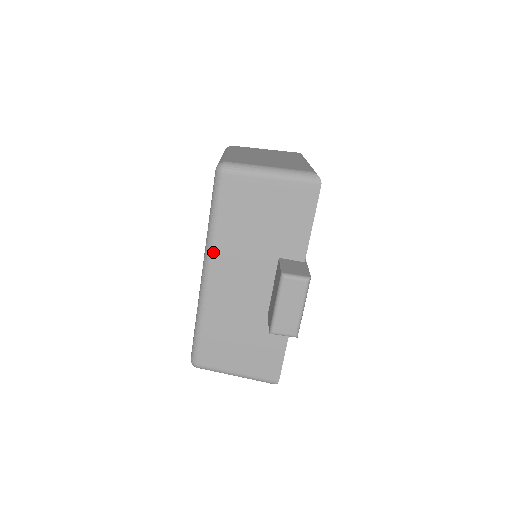
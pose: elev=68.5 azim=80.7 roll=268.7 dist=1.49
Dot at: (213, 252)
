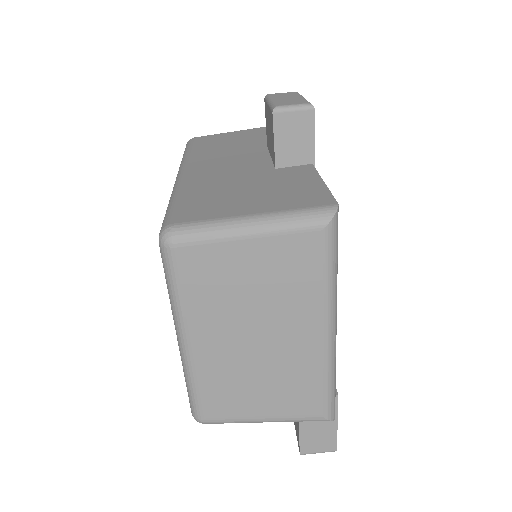
Dot at: (188, 160)
